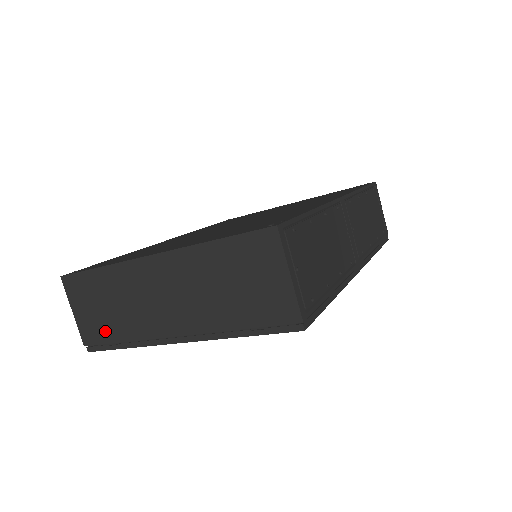
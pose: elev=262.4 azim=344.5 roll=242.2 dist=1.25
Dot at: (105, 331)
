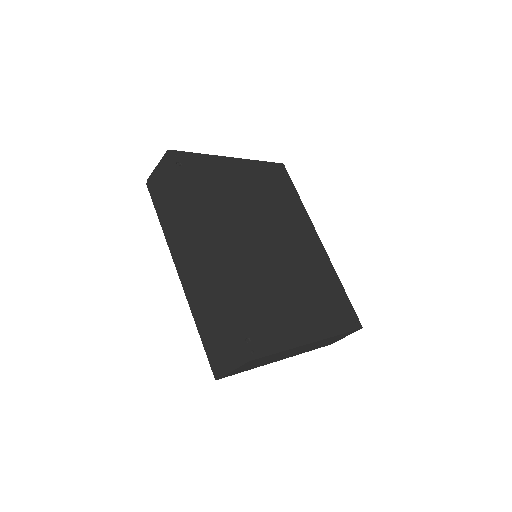
Dot at: (244, 370)
